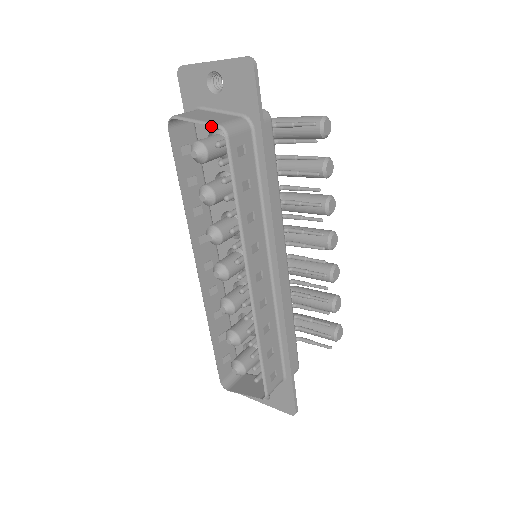
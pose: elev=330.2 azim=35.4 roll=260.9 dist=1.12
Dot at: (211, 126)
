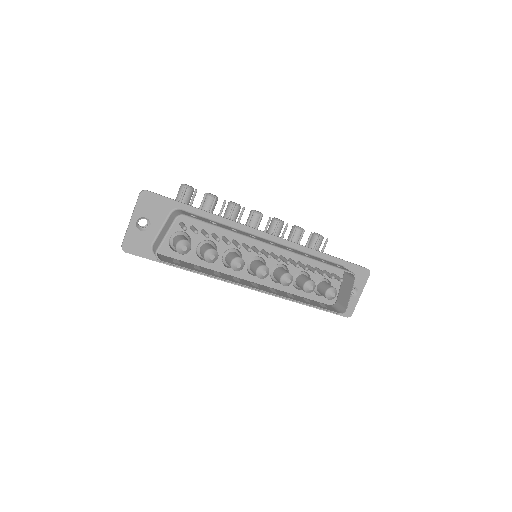
Dot at: (166, 243)
